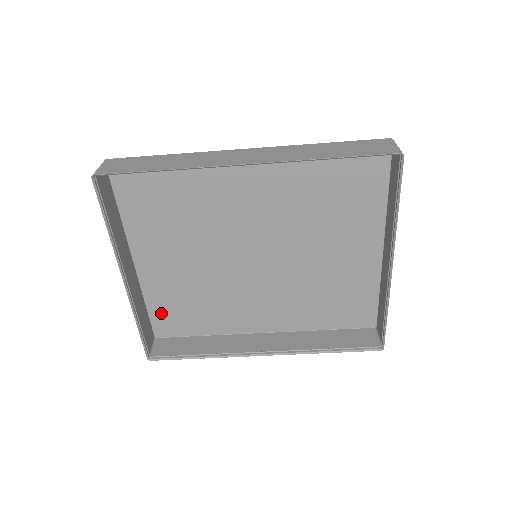
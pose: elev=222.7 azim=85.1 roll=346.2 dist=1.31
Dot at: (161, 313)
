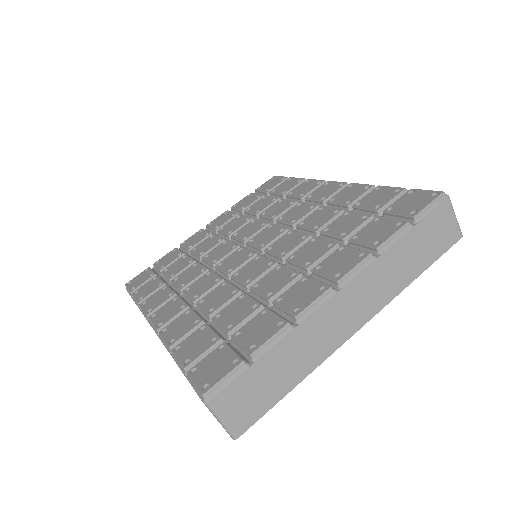
Dot at: occluded
